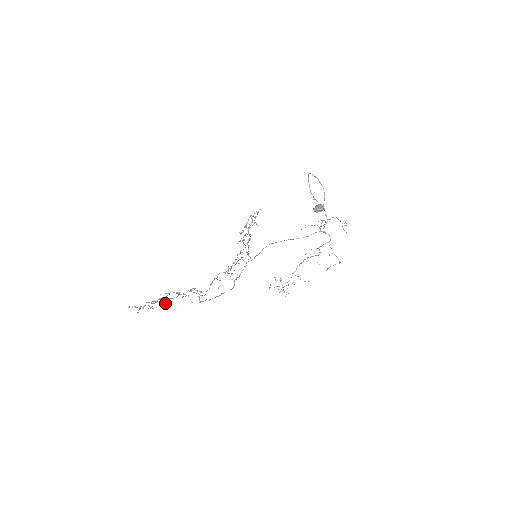
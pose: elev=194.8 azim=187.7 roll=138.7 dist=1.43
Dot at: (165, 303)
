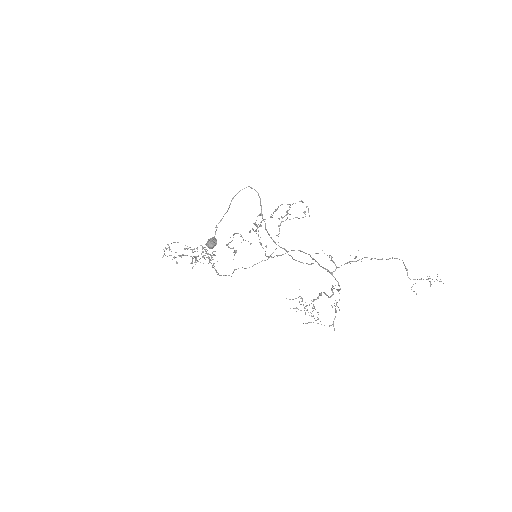
Dot at: (163, 256)
